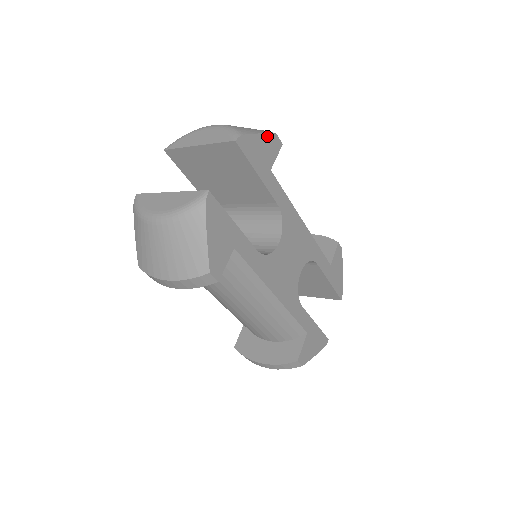
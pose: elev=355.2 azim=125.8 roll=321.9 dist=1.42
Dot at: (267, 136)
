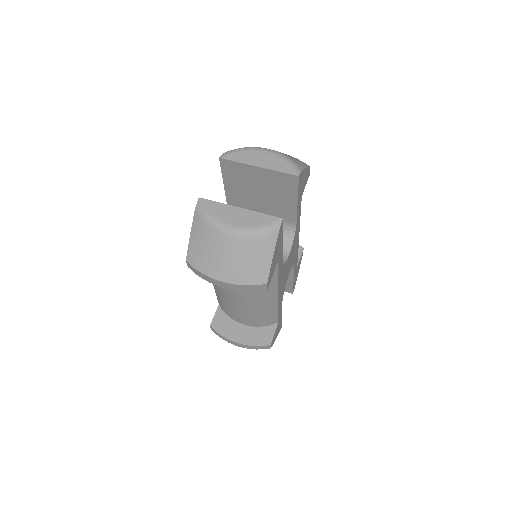
Dot at: (307, 169)
